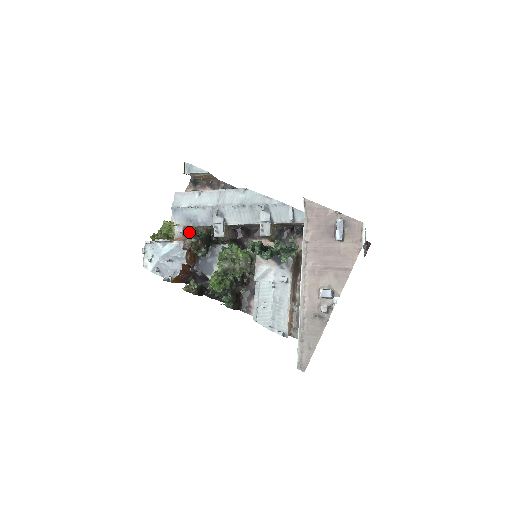
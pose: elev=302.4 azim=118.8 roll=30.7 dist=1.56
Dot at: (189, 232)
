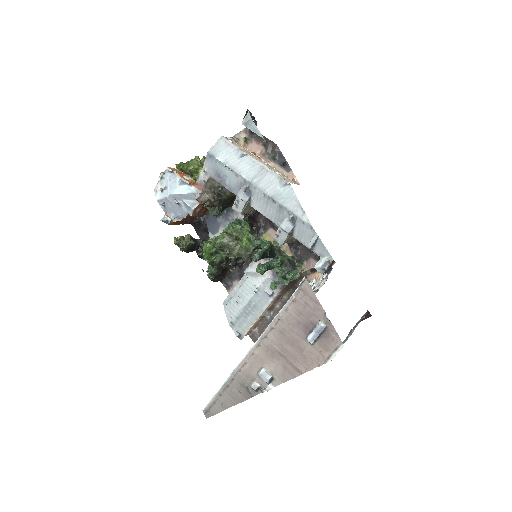
Dot at: (212, 186)
